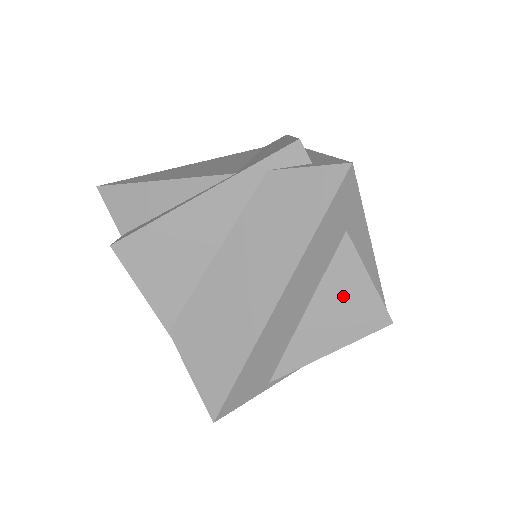
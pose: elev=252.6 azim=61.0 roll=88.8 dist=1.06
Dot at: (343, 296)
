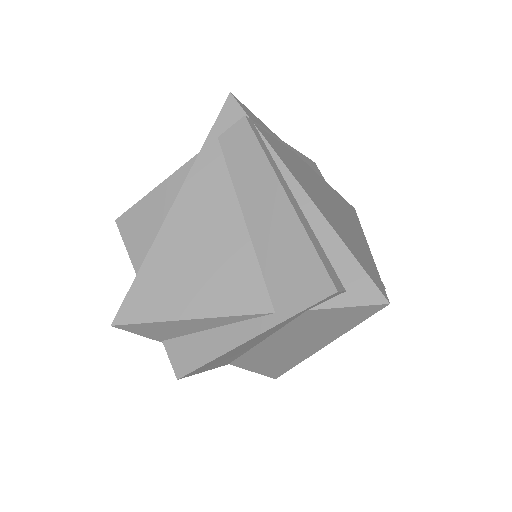
Dot at: occluded
